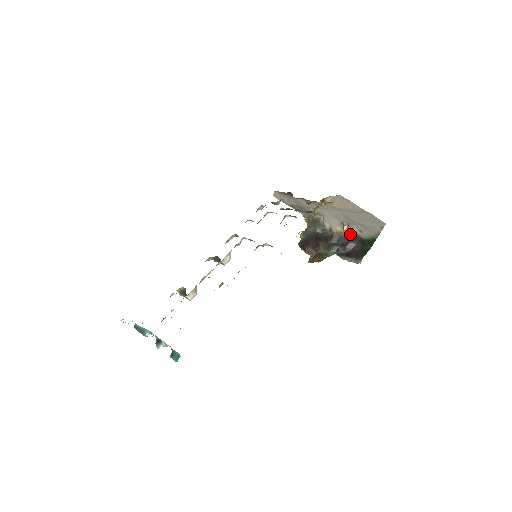
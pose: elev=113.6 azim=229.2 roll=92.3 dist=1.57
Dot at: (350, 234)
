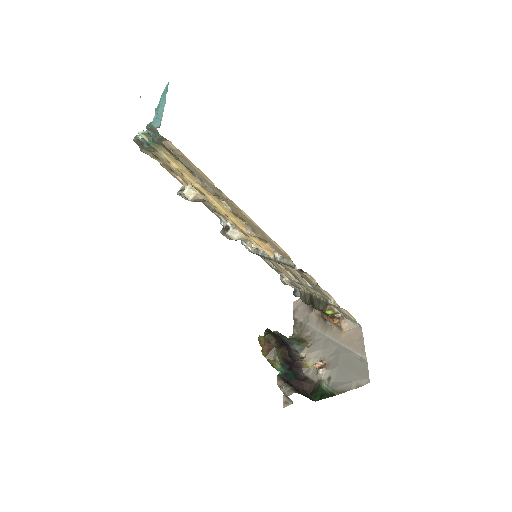
Dot at: (313, 376)
